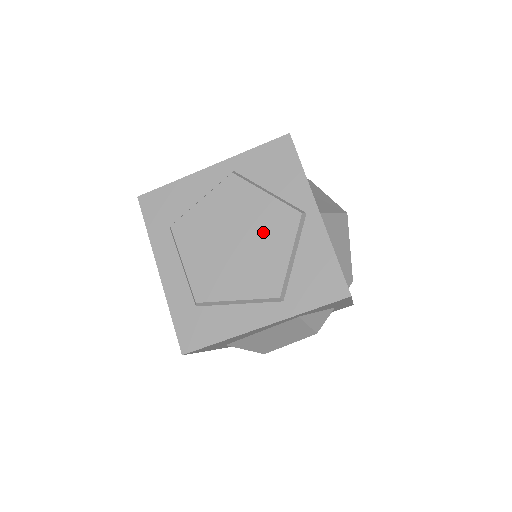
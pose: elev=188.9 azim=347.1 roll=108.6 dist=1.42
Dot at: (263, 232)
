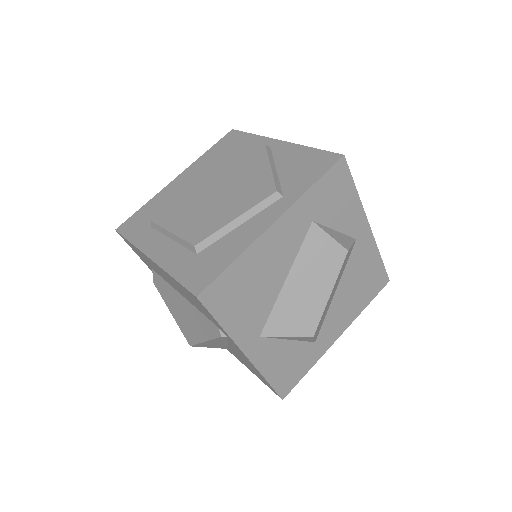
Dot at: (238, 172)
